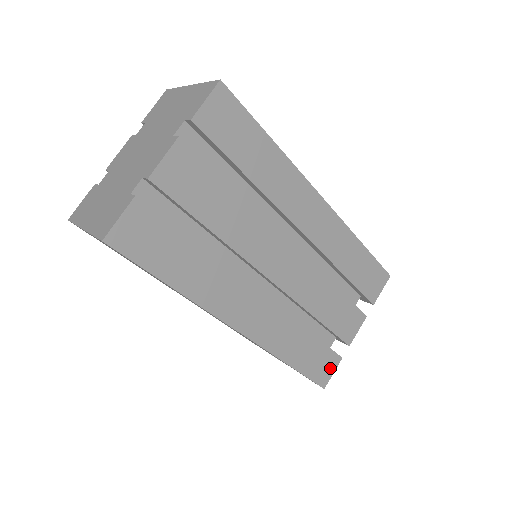
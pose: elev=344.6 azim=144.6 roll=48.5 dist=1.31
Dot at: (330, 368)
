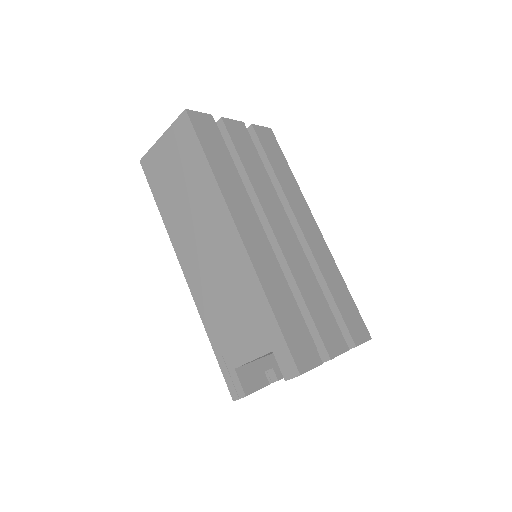
Dot at: (309, 359)
